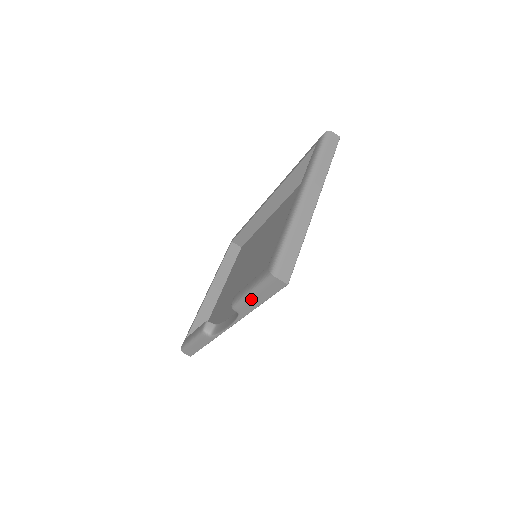
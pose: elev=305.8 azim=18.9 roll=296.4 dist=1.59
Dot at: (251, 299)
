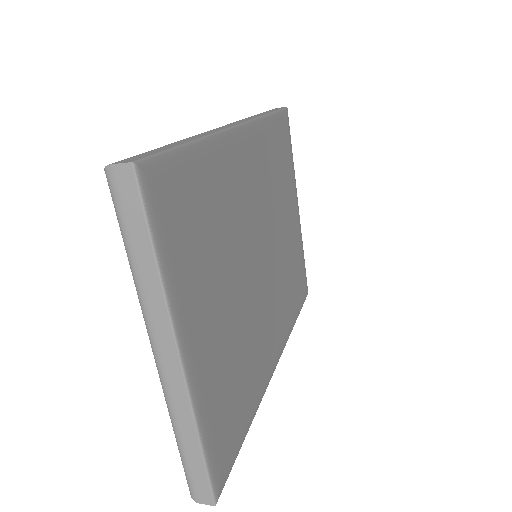
Dot at: occluded
